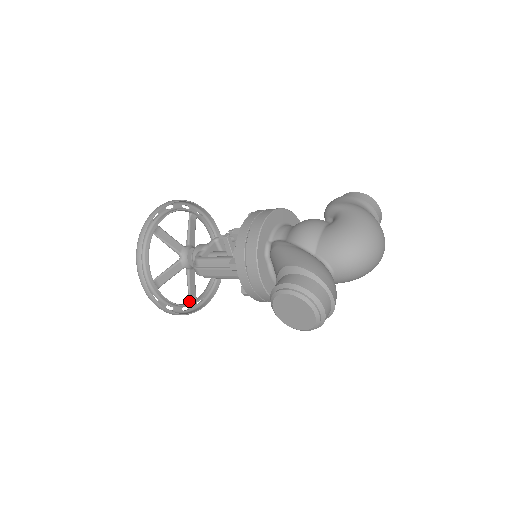
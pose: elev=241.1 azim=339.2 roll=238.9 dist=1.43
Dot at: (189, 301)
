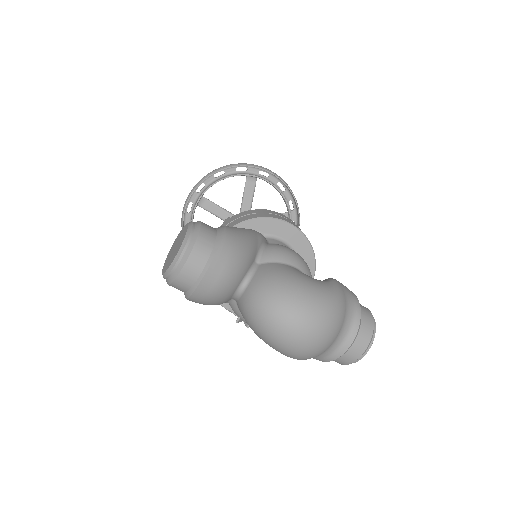
Dot at: occluded
